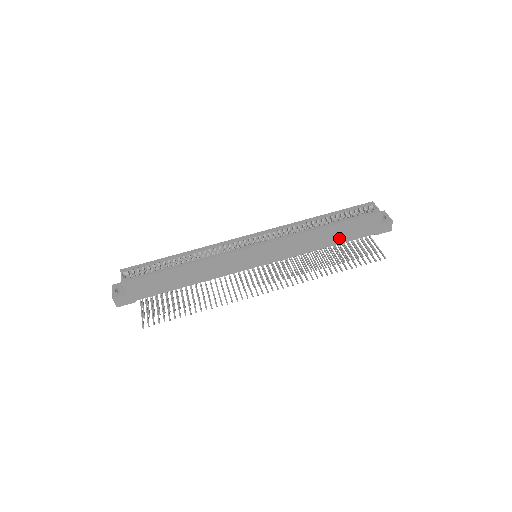
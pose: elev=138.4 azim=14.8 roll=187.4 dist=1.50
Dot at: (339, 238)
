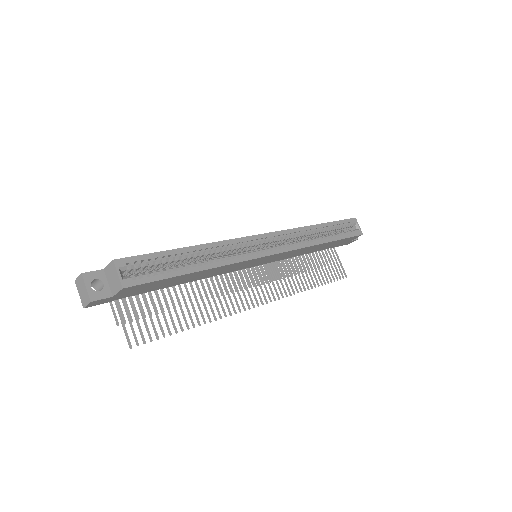
Dot at: (322, 248)
